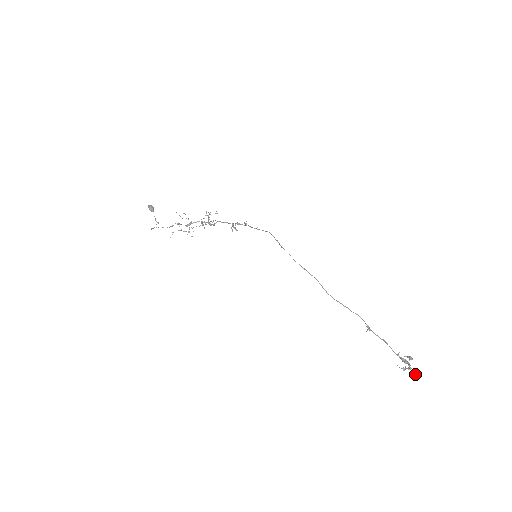
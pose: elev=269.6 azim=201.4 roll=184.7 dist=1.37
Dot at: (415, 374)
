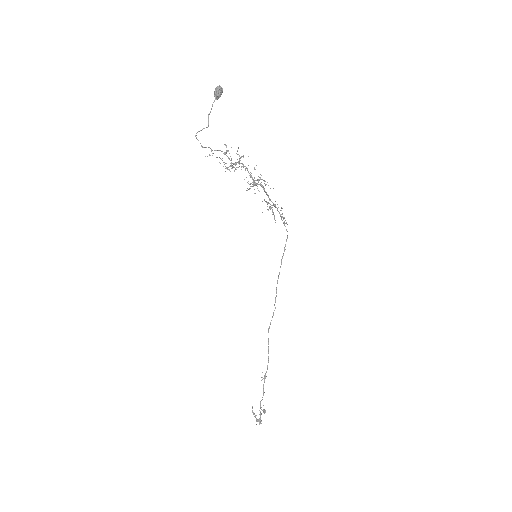
Dot at: (256, 424)
